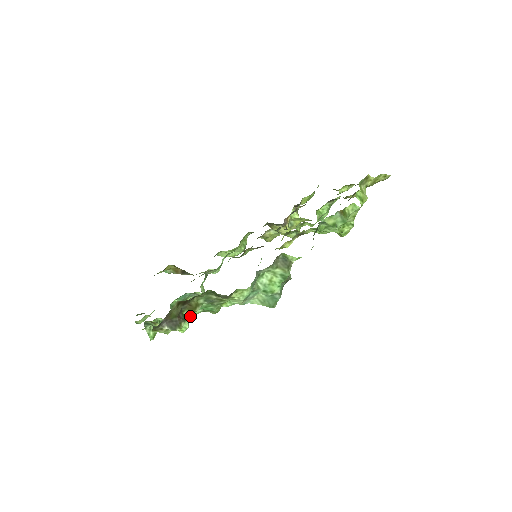
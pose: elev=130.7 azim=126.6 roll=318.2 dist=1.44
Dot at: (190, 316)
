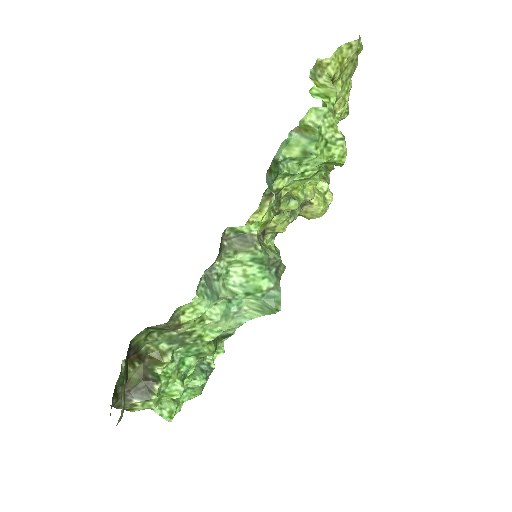
Dot at: (183, 372)
